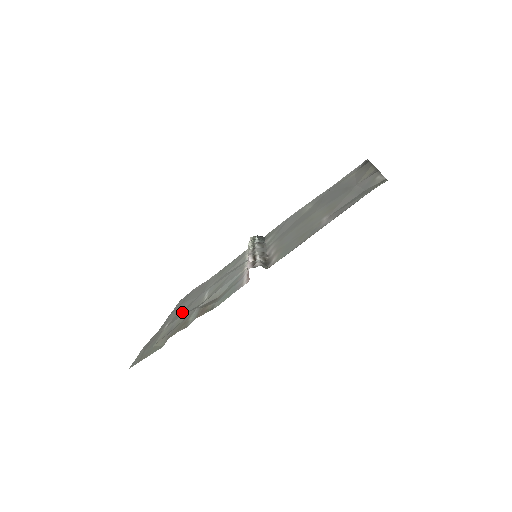
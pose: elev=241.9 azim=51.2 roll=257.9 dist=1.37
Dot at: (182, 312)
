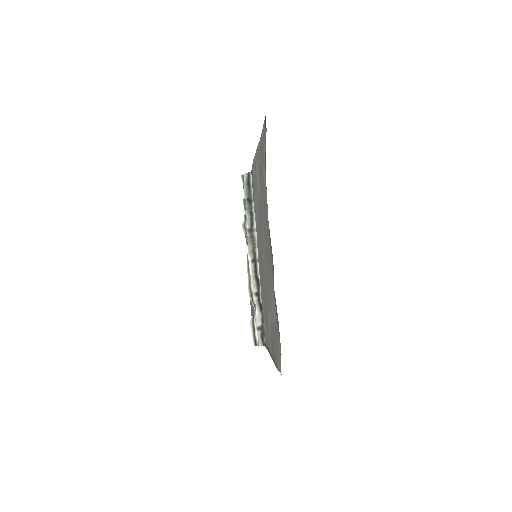
Dot at: occluded
